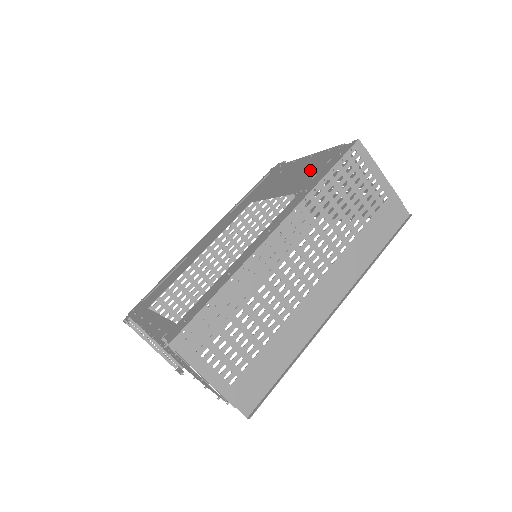
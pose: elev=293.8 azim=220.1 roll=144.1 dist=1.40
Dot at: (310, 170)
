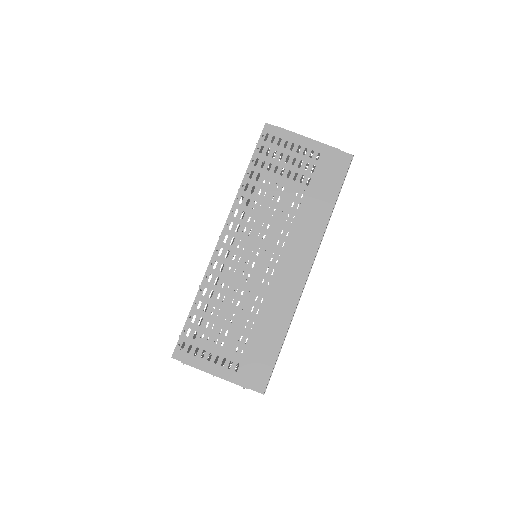
Dot at: occluded
